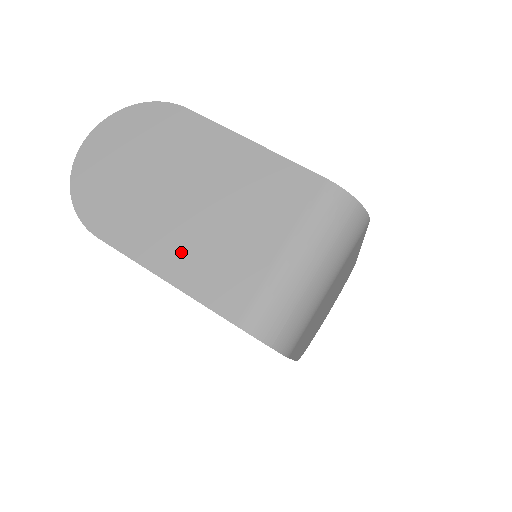
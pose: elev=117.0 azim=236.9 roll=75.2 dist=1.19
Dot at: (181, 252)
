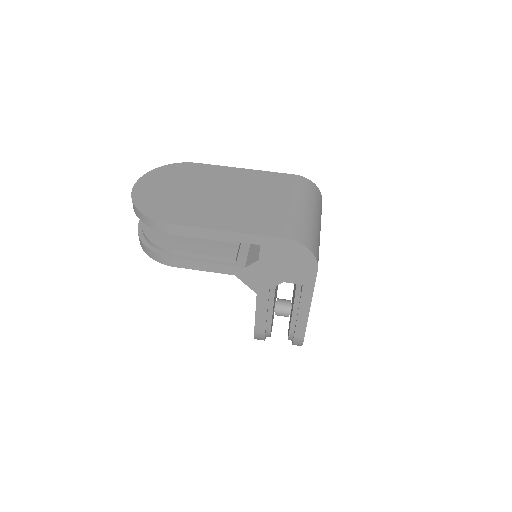
Dot at: (231, 217)
